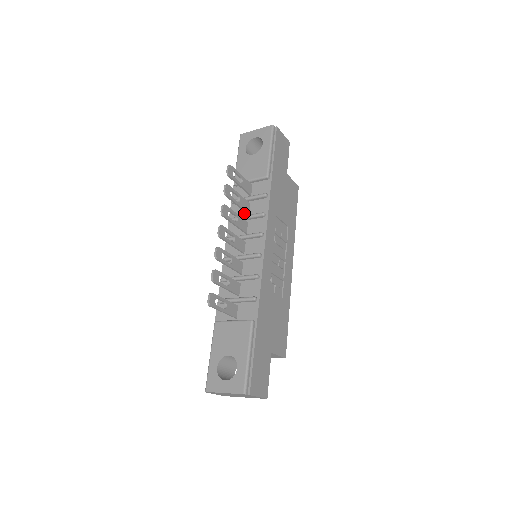
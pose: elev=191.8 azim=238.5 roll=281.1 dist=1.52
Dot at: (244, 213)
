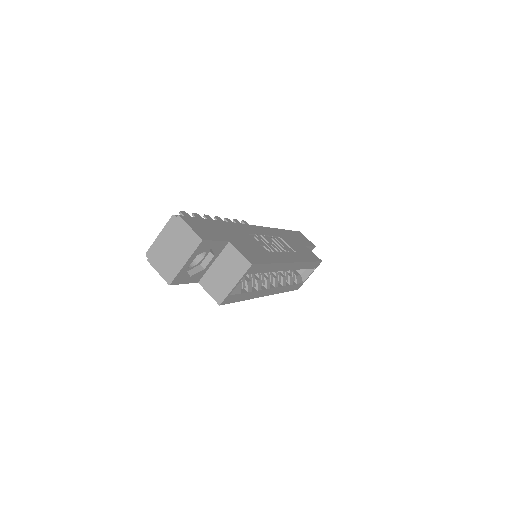
Dot at: occluded
